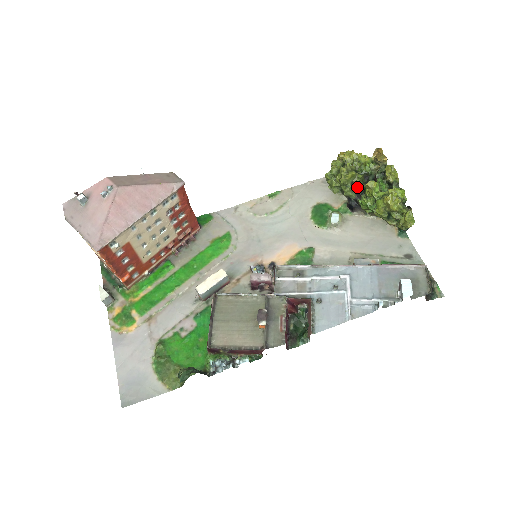
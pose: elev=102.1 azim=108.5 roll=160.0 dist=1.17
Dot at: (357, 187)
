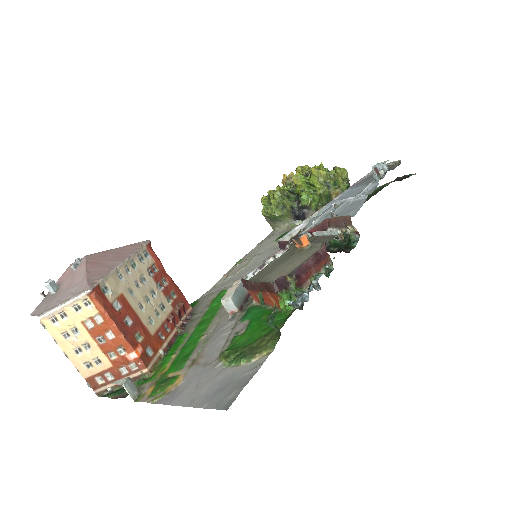
Dot at: (291, 200)
